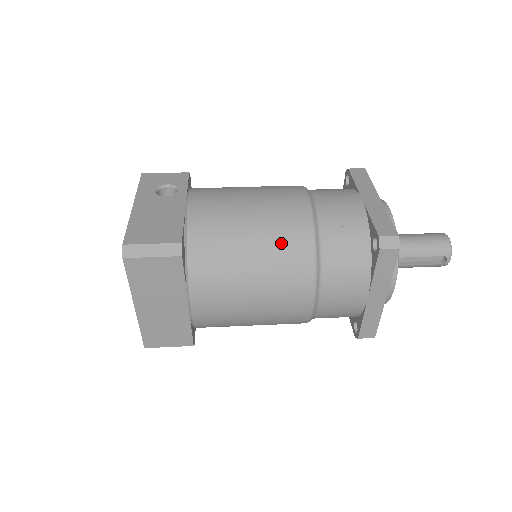
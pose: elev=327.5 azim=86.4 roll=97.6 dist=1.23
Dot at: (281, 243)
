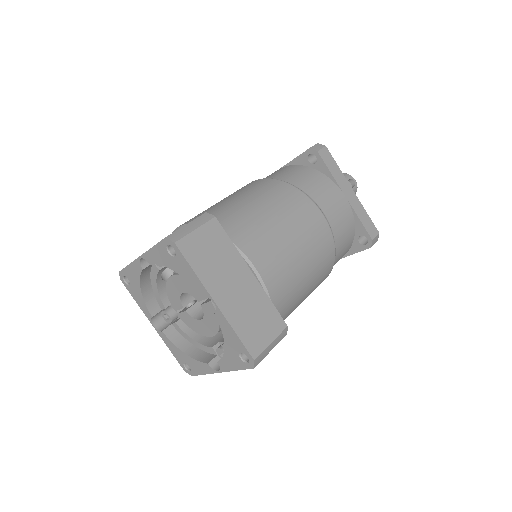
Dot at: (265, 192)
